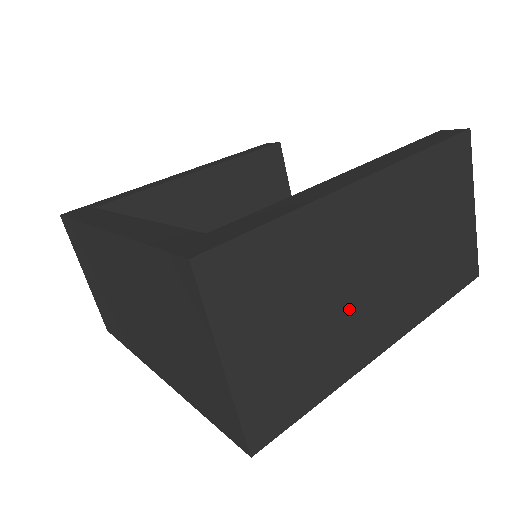
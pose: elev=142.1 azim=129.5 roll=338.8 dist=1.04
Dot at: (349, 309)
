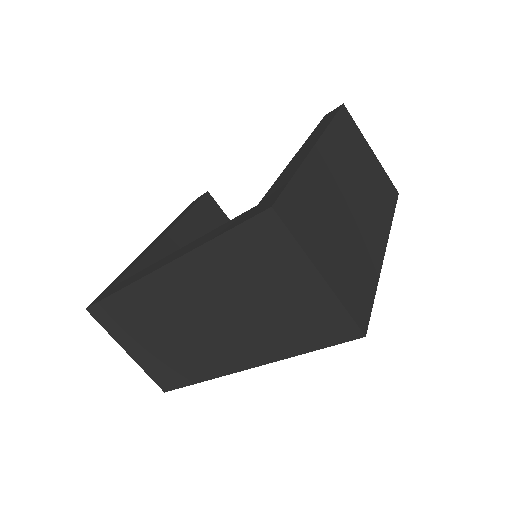
Dot at: (355, 226)
